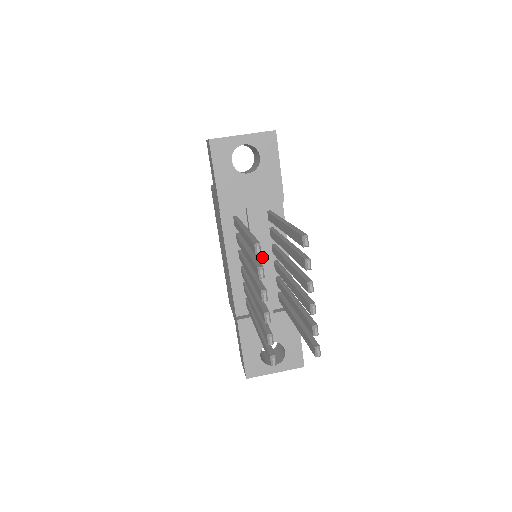
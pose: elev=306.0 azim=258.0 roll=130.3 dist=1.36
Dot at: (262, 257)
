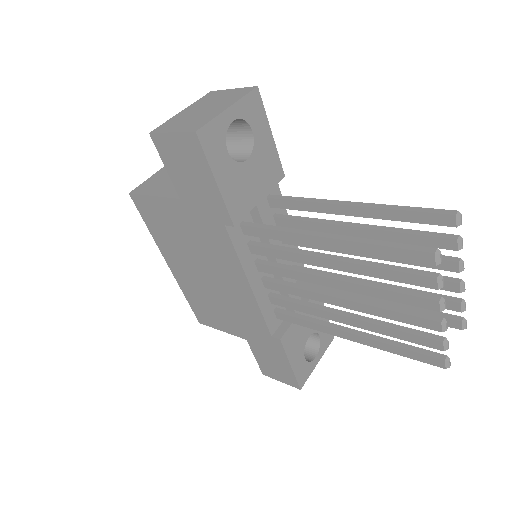
Dot at: occluded
